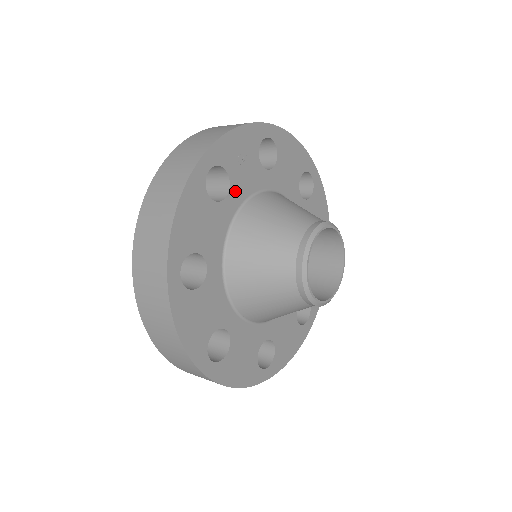
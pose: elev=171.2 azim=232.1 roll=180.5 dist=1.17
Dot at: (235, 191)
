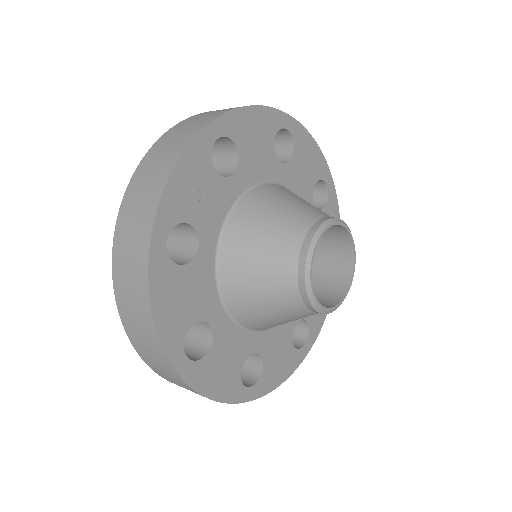
Dot at: (205, 232)
